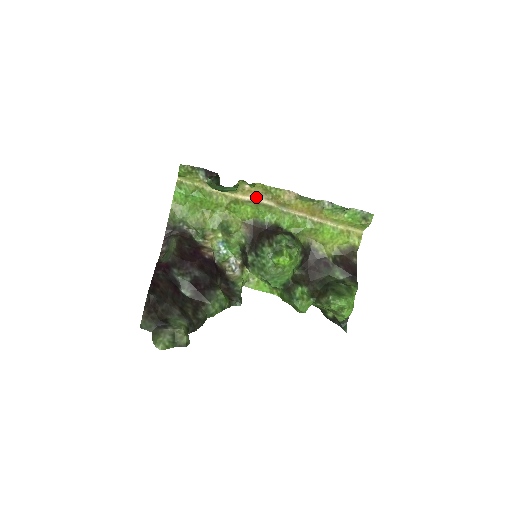
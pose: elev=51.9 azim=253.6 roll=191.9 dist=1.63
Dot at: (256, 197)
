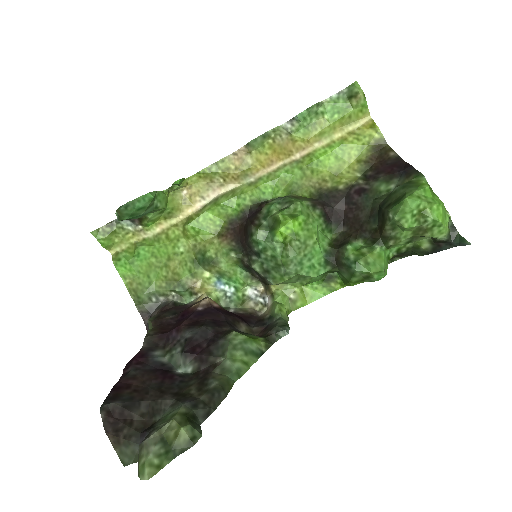
Dot at: (207, 196)
